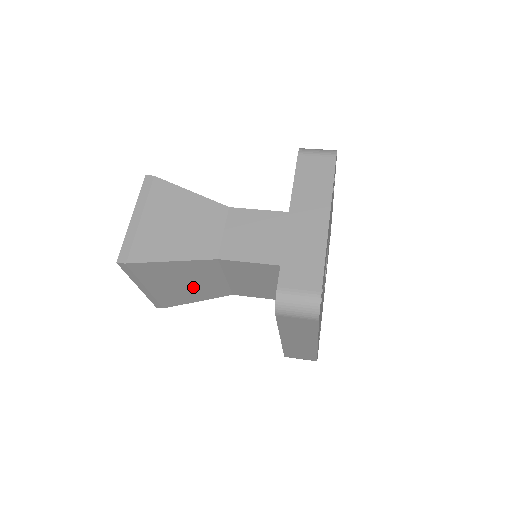
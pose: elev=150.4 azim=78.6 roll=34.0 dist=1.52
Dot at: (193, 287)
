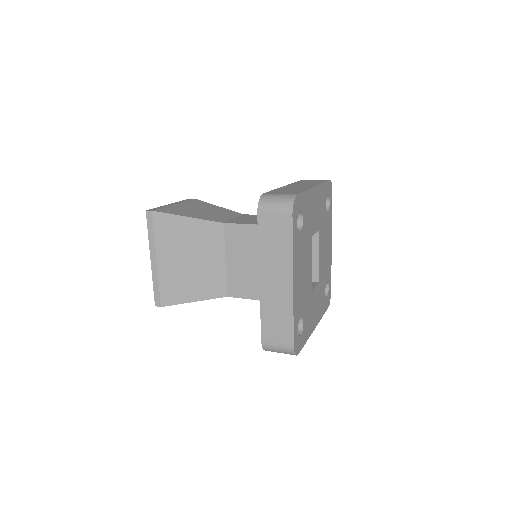
Dot at: (195, 270)
